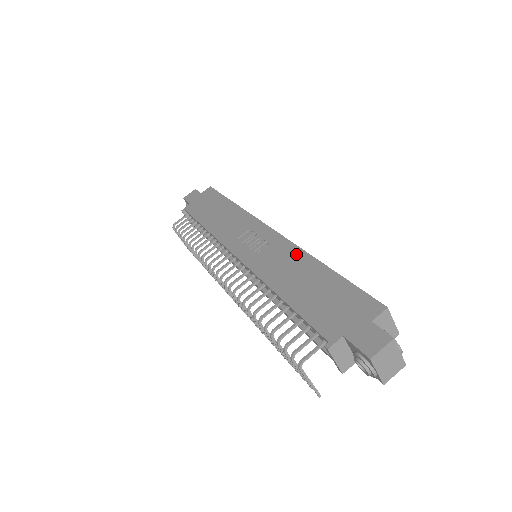
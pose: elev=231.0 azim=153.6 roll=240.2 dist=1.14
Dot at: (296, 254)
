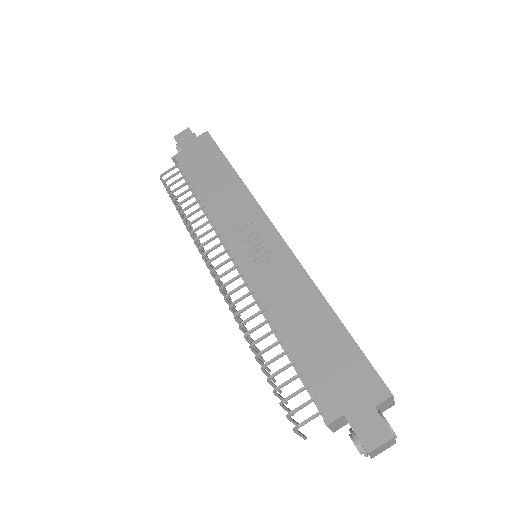
Dot at: (303, 283)
